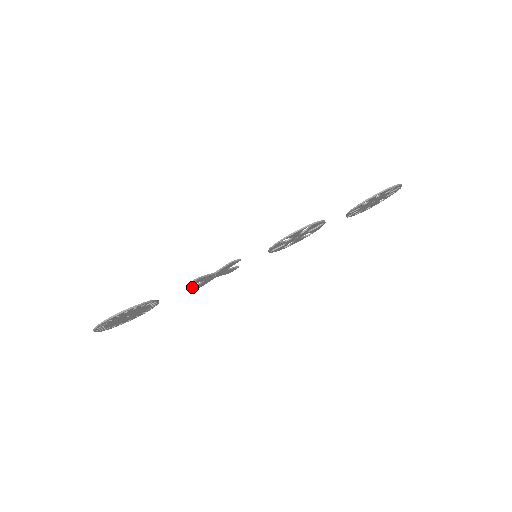
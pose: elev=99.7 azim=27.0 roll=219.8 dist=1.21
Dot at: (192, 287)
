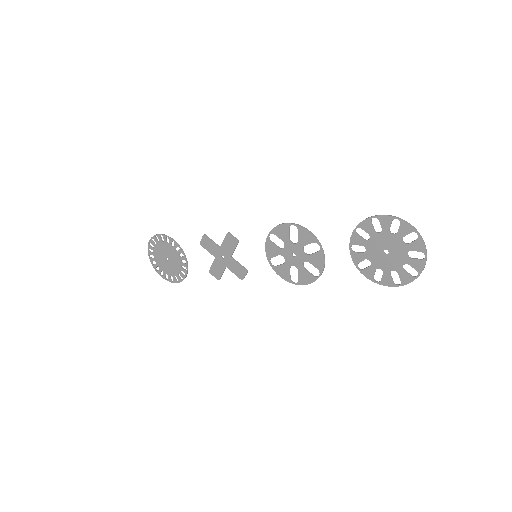
Dot at: (211, 268)
